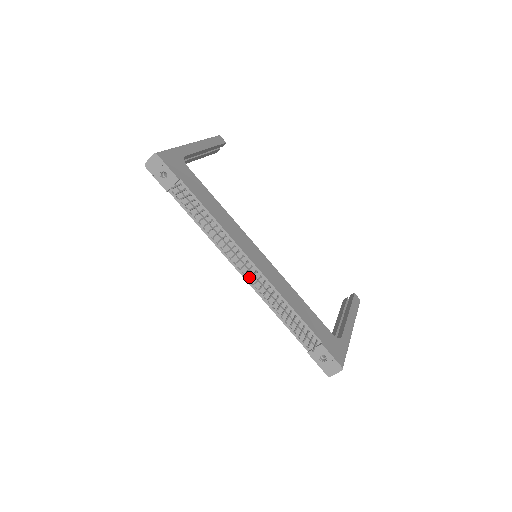
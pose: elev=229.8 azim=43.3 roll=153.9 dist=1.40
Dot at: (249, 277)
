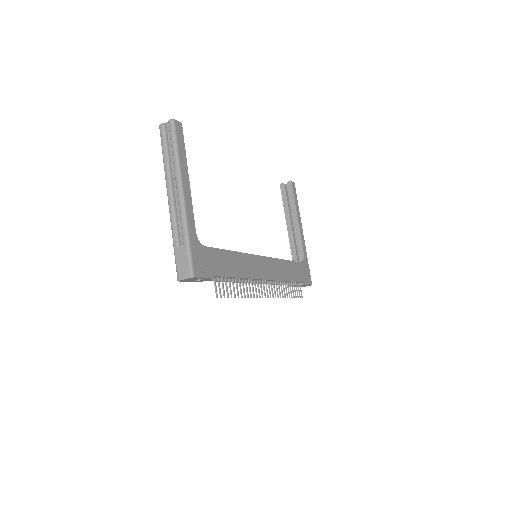
Dot at: occluded
